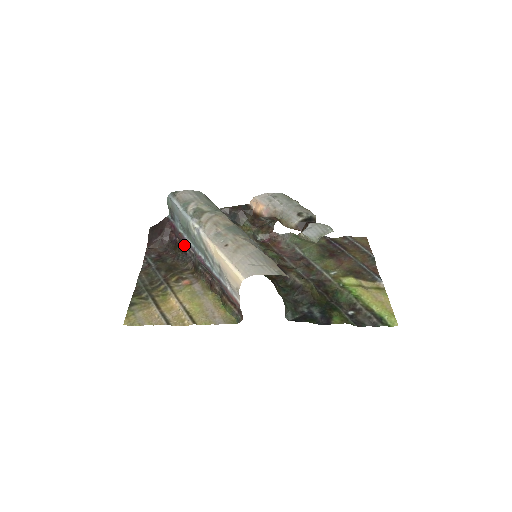
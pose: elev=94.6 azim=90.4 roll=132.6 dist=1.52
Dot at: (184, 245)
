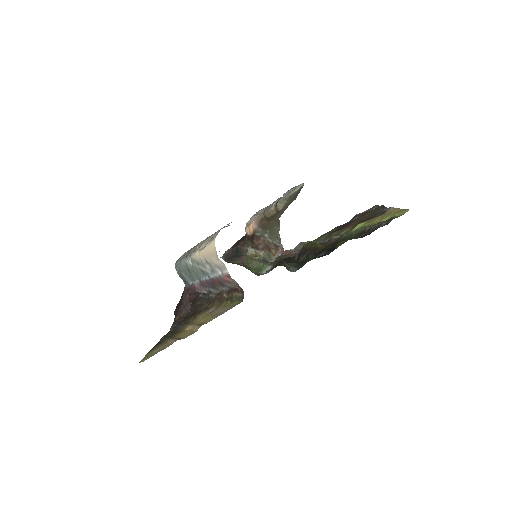
Dot at: (197, 292)
